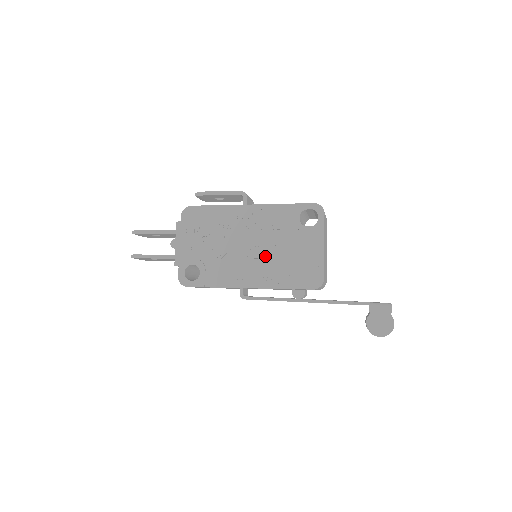
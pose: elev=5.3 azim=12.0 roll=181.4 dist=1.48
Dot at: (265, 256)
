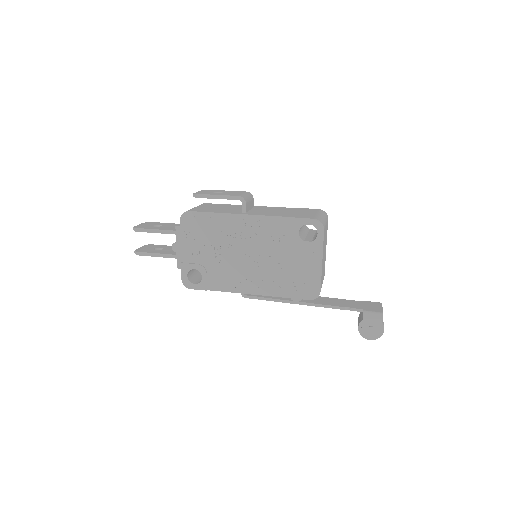
Dot at: (264, 266)
